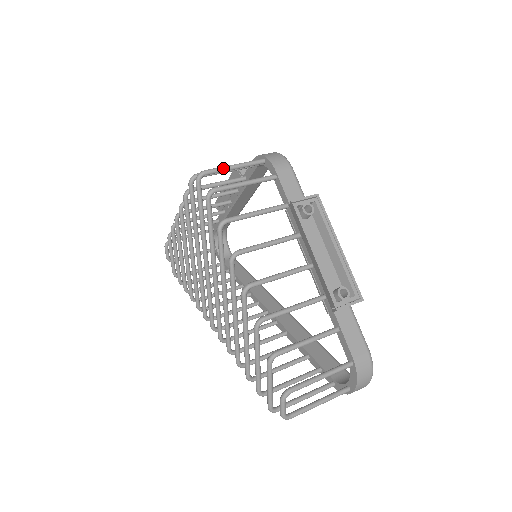
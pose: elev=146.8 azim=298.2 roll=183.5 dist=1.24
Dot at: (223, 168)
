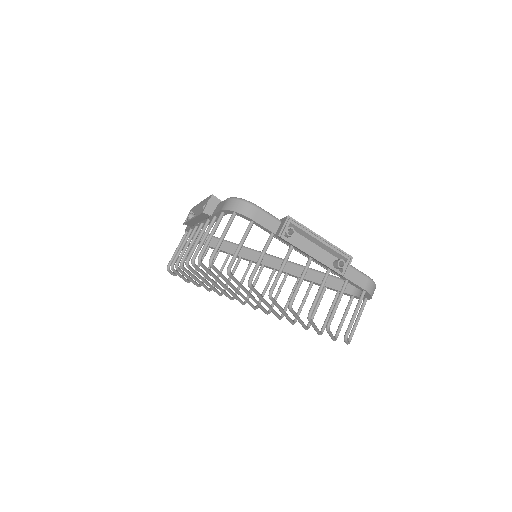
Dot at: (219, 245)
